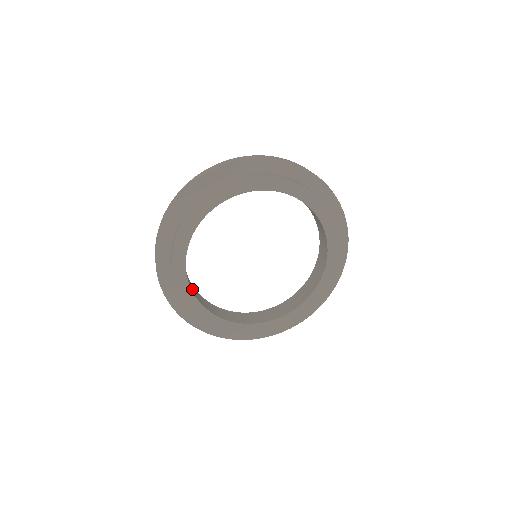
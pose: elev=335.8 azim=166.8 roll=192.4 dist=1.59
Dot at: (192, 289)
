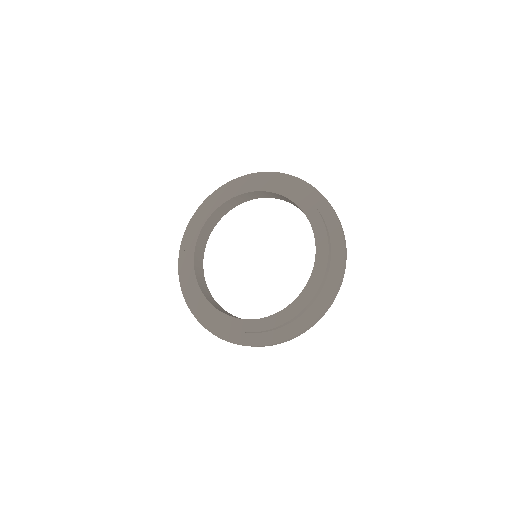
Dot at: (202, 237)
